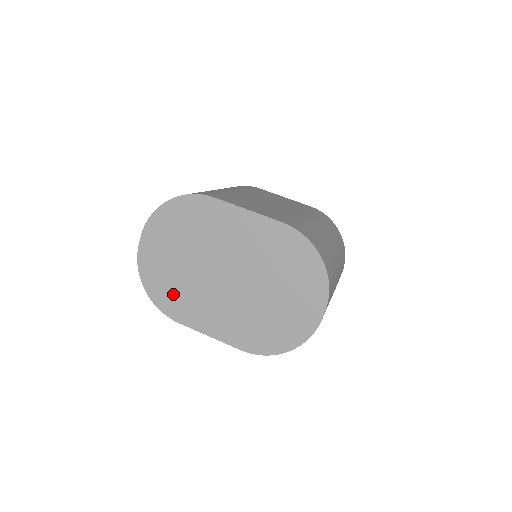
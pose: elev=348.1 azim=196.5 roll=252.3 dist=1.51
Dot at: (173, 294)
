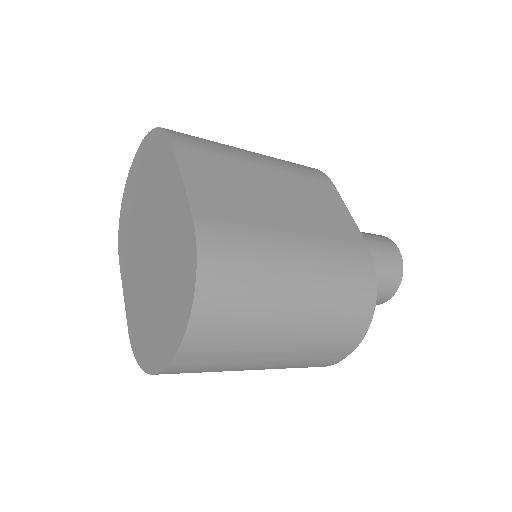
Dot at: (126, 231)
